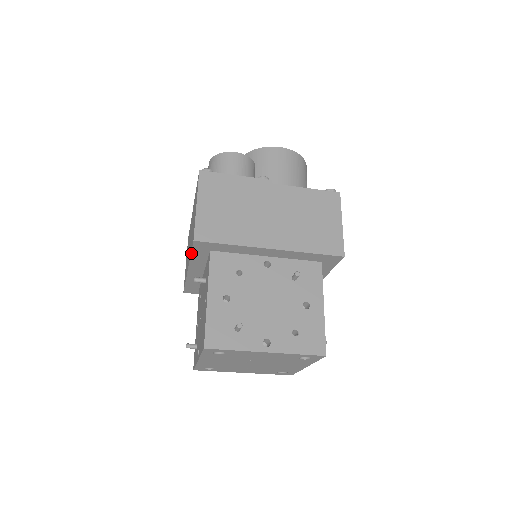
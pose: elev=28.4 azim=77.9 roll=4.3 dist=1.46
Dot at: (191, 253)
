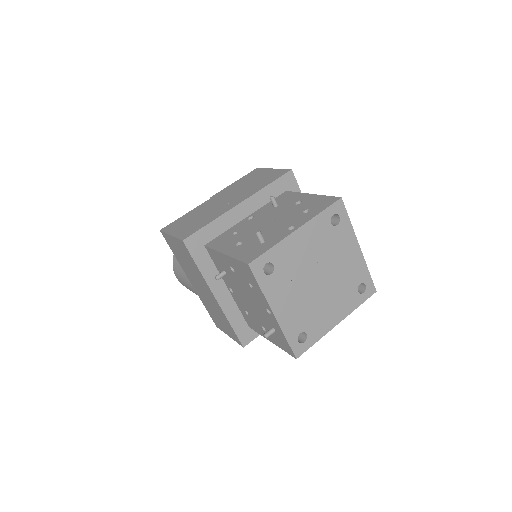
Dot at: (272, 182)
